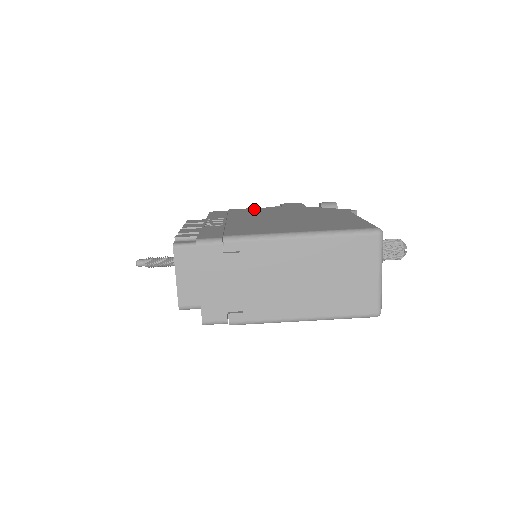
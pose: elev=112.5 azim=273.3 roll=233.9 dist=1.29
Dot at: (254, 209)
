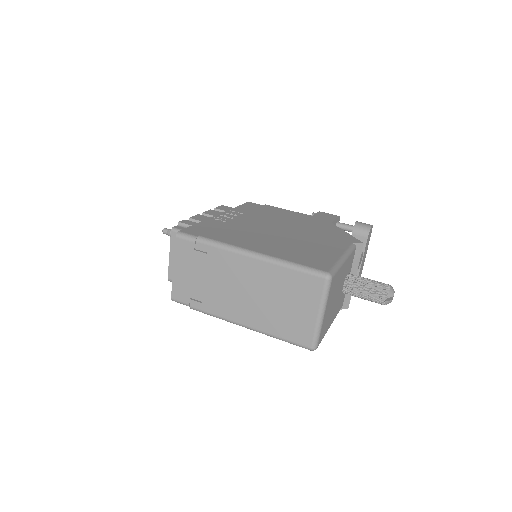
Dot at: (283, 211)
